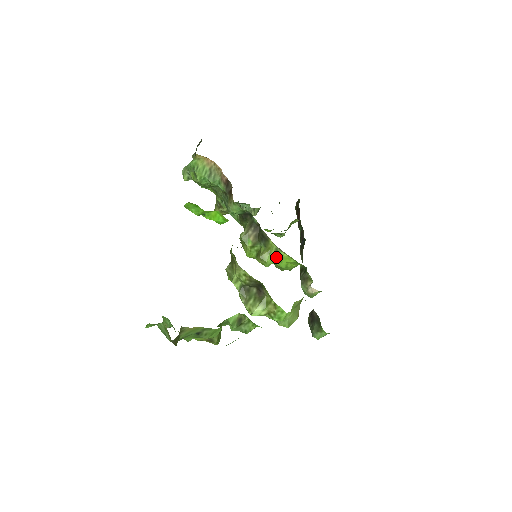
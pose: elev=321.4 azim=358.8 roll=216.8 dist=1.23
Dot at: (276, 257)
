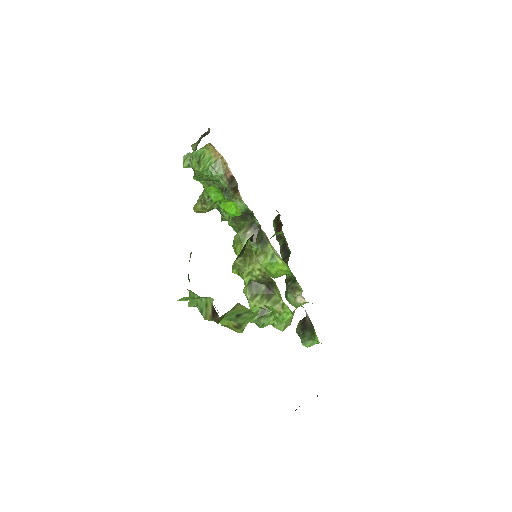
Dot at: (271, 262)
